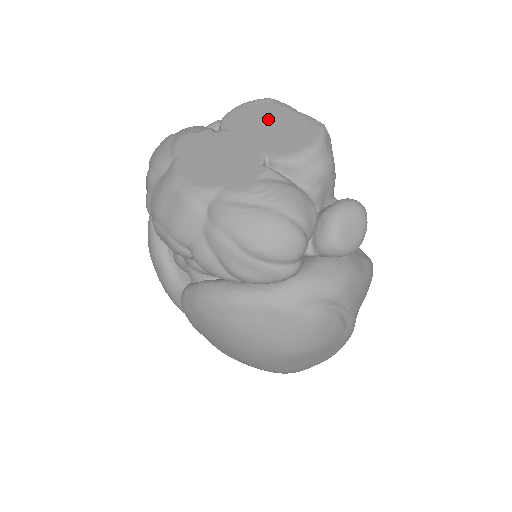
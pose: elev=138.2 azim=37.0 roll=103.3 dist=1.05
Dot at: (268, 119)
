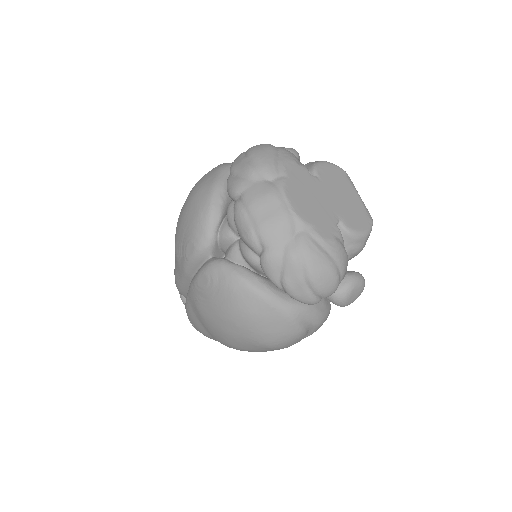
Dot at: (344, 190)
